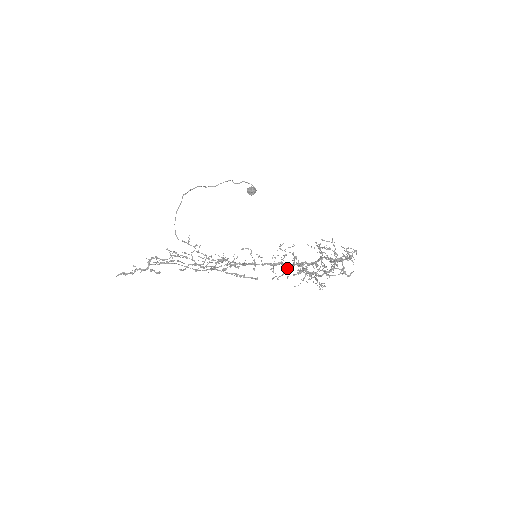
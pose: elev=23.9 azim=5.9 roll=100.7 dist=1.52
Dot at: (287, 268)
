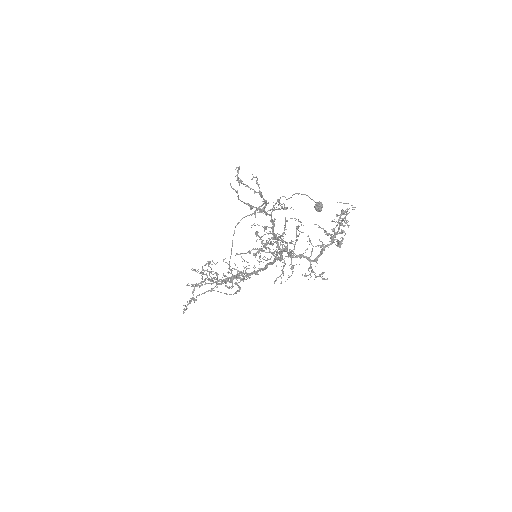
Dot at: (276, 259)
